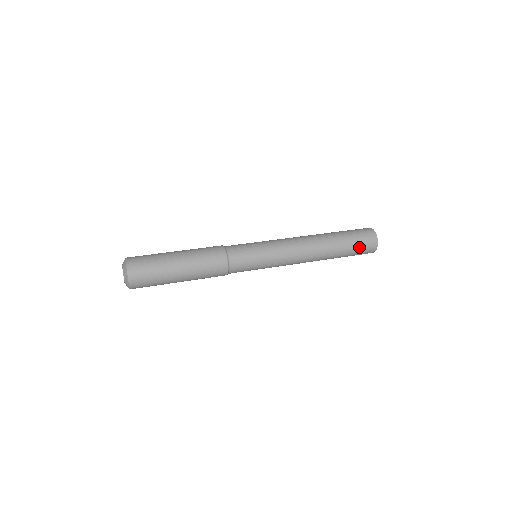
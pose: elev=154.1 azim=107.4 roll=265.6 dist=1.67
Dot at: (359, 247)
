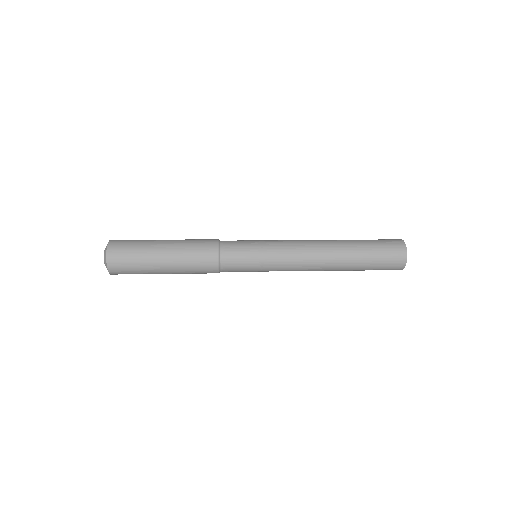
Dot at: (380, 267)
